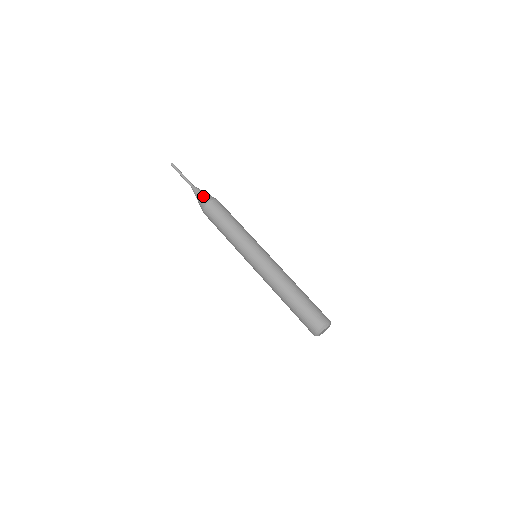
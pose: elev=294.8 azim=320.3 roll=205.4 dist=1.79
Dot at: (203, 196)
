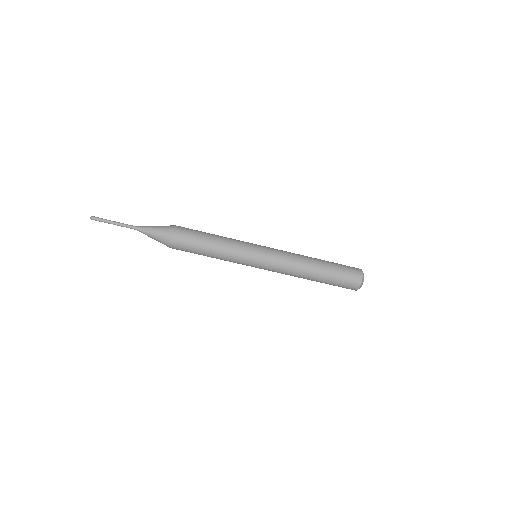
Dot at: (161, 230)
